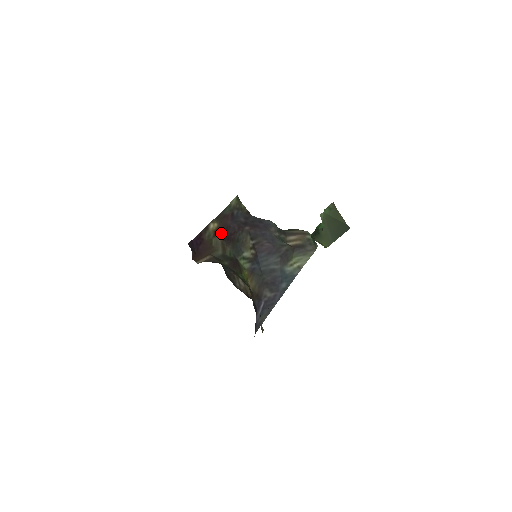
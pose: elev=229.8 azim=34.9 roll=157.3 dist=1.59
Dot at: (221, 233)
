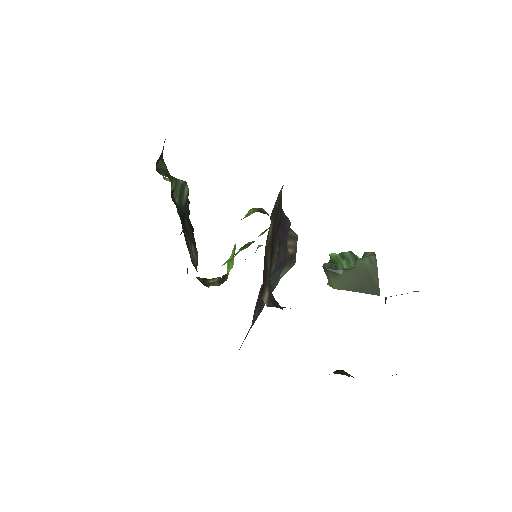
Dot at: occluded
